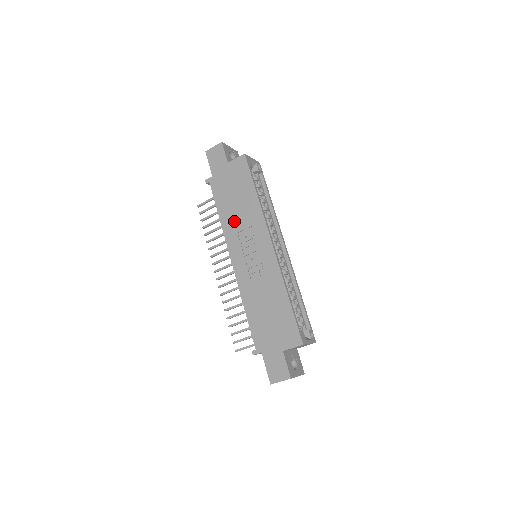
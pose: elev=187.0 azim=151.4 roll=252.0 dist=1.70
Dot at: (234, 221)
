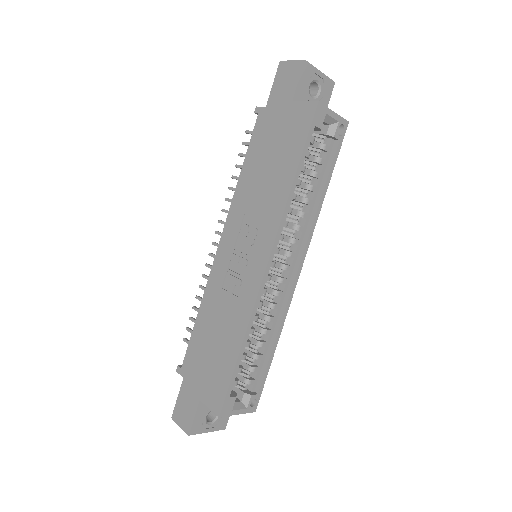
Dot at: (250, 194)
